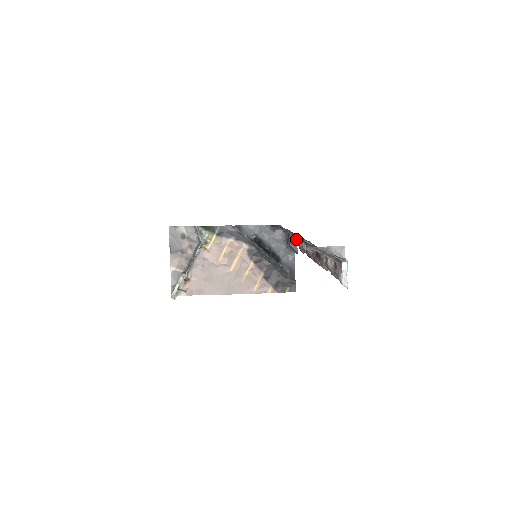
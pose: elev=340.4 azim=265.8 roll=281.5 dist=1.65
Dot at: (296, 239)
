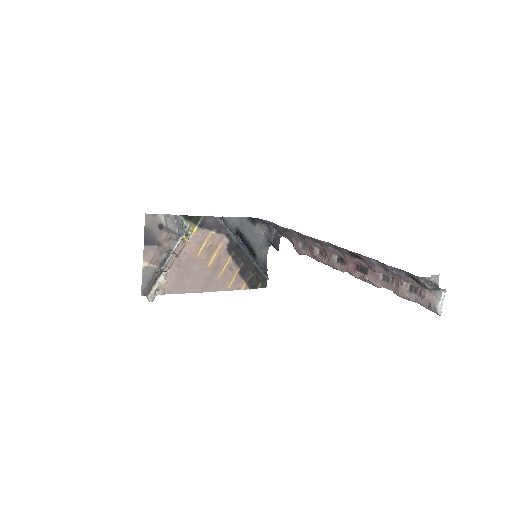
Dot at: (294, 239)
